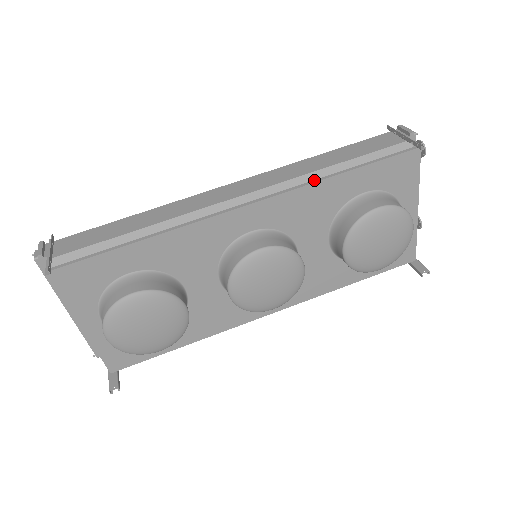
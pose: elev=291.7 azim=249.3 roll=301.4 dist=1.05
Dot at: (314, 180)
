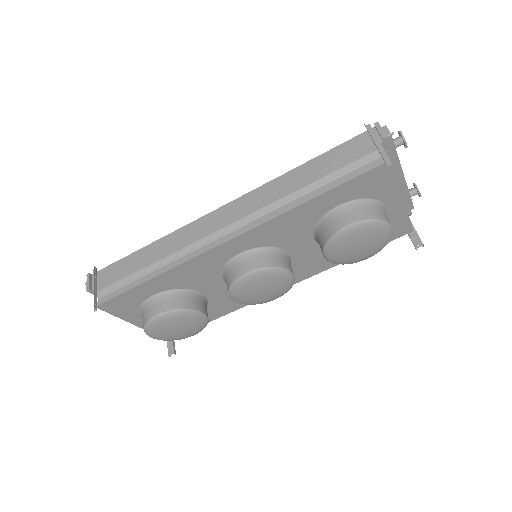
Dot at: (285, 209)
